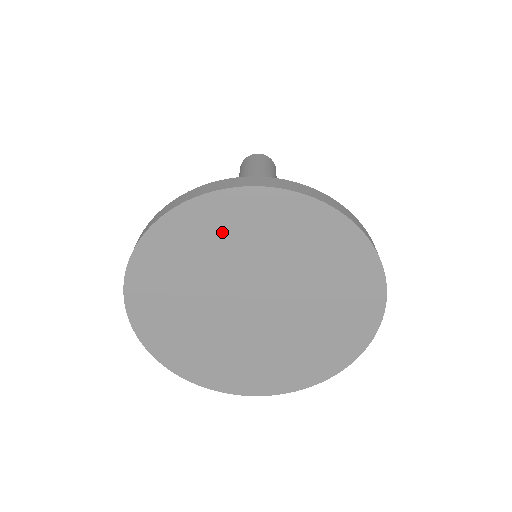
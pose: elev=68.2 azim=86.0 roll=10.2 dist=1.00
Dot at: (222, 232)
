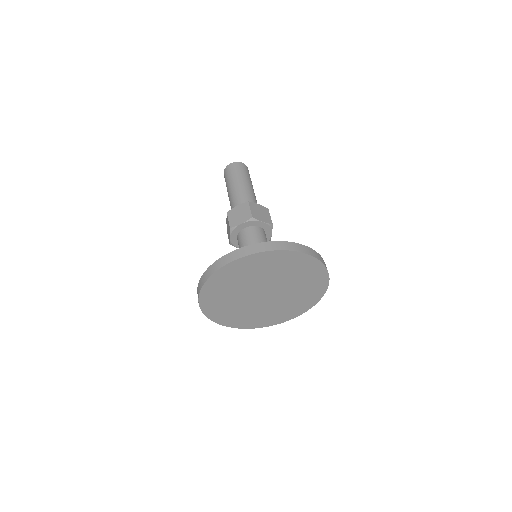
Dot at: (297, 268)
